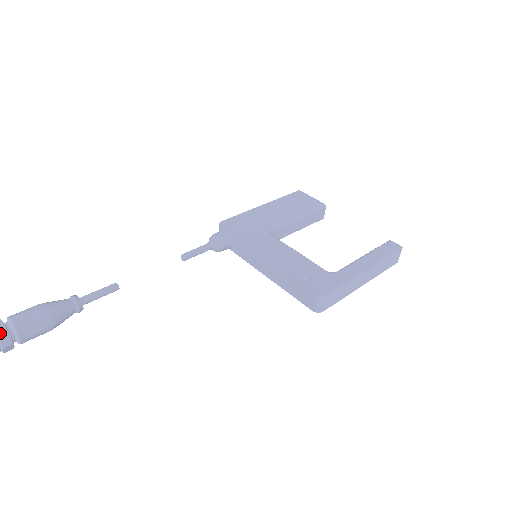
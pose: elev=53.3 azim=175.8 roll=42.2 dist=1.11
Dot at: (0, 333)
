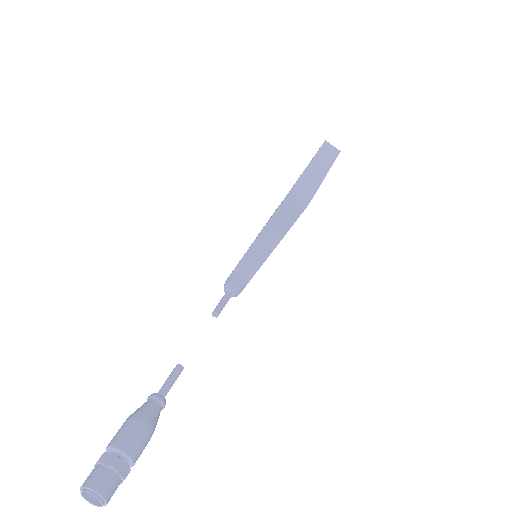
Dot at: (102, 458)
